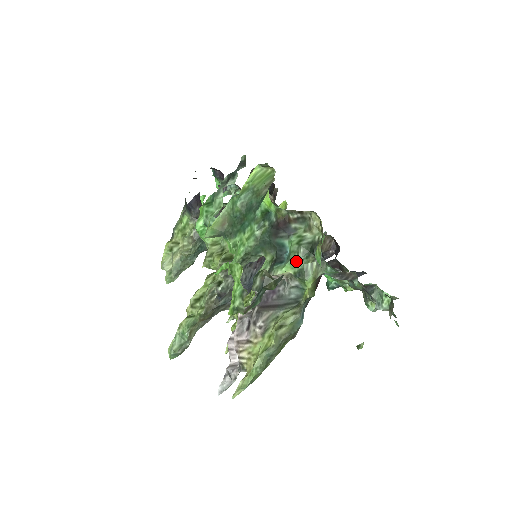
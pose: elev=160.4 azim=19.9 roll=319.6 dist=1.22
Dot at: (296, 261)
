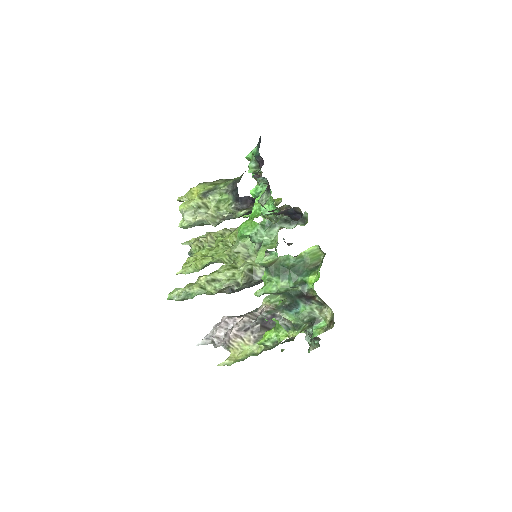
Dot at: (300, 320)
